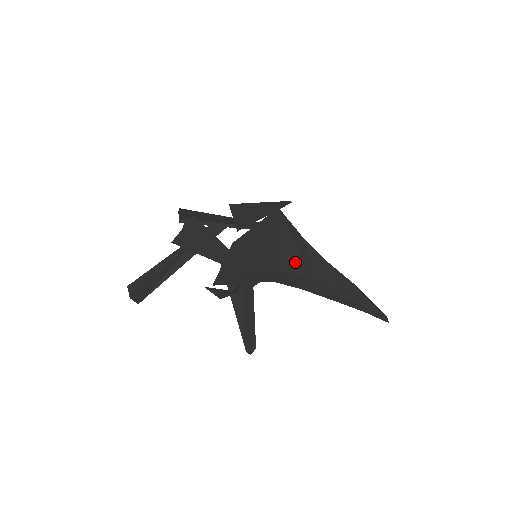
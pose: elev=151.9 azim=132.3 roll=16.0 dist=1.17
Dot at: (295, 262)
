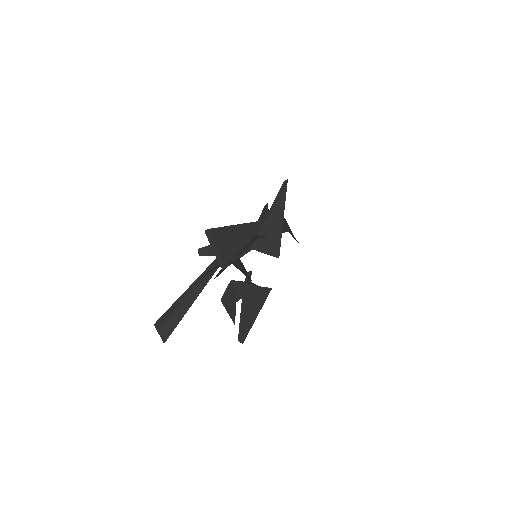
Dot at: occluded
